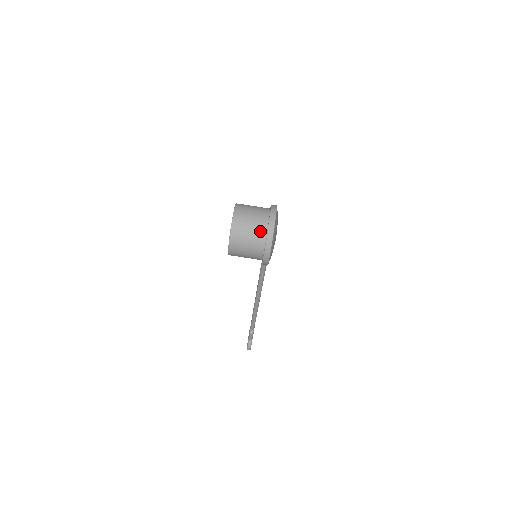
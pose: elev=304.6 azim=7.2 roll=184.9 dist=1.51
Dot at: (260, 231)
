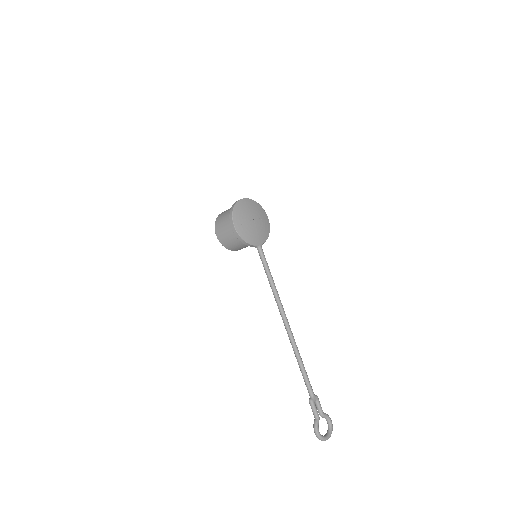
Dot at: occluded
